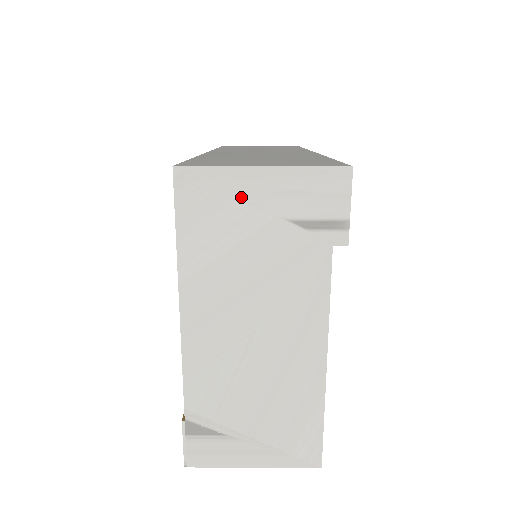
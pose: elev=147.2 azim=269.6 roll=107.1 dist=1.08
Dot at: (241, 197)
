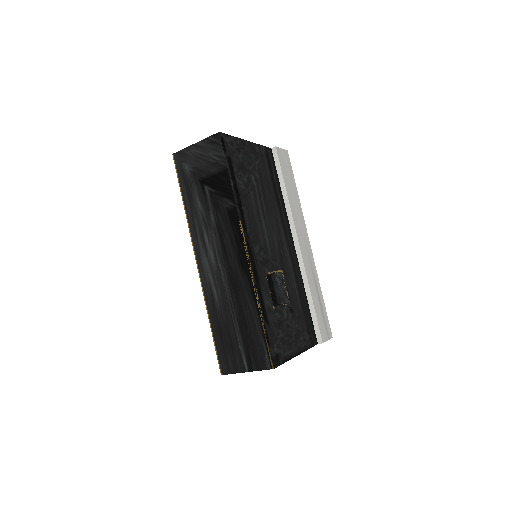
Dot at: occluded
